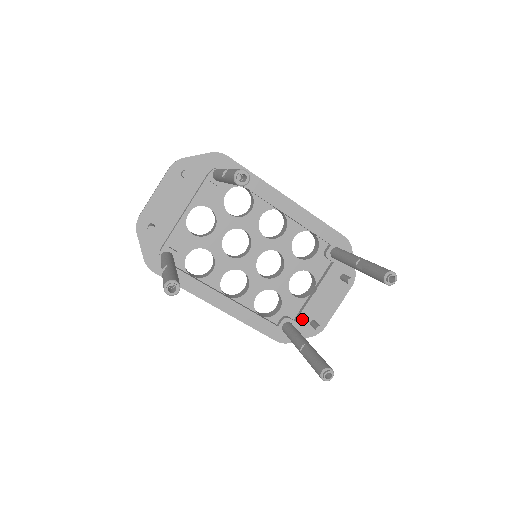
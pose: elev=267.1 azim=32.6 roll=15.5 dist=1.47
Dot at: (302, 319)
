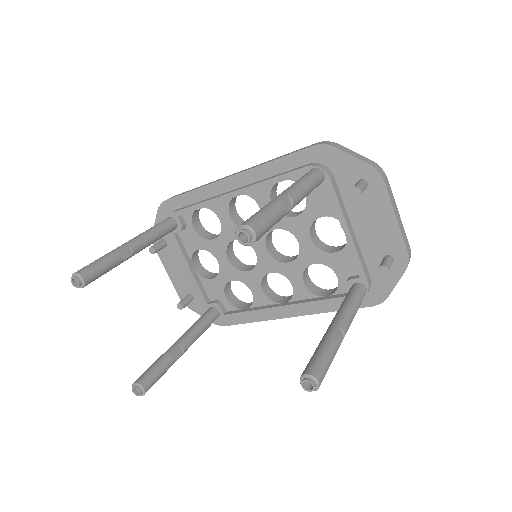
Dot at: (371, 265)
